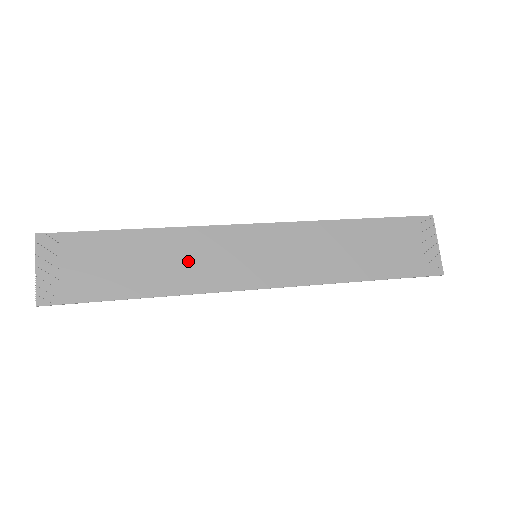
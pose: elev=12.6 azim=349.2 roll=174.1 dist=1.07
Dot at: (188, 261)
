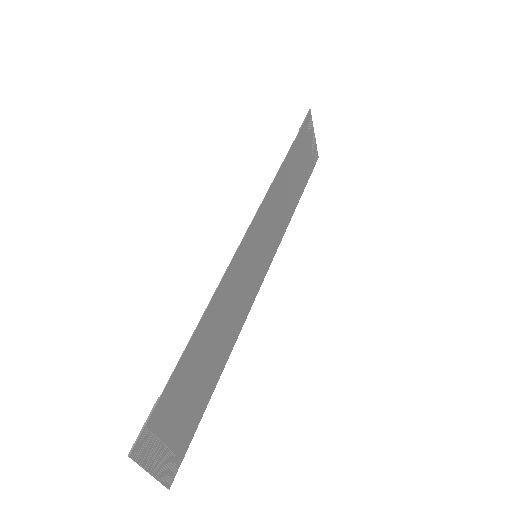
Dot at: (229, 314)
